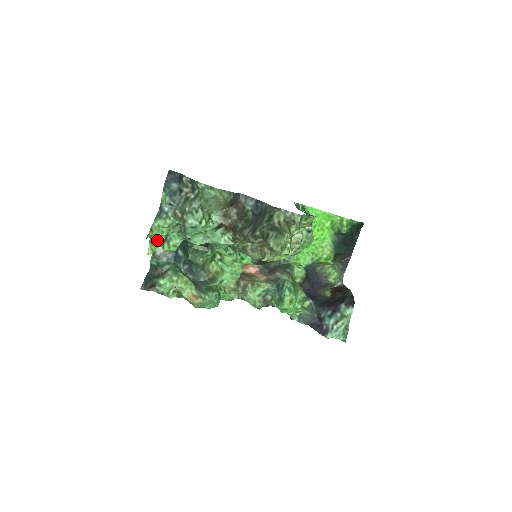
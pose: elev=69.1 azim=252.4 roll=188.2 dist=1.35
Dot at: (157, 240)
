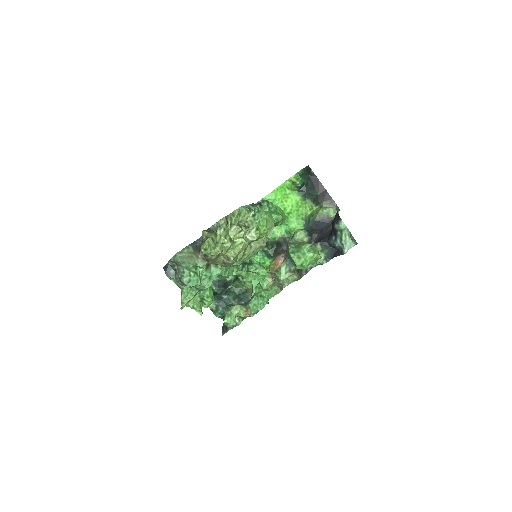
Dot at: (195, 304)
